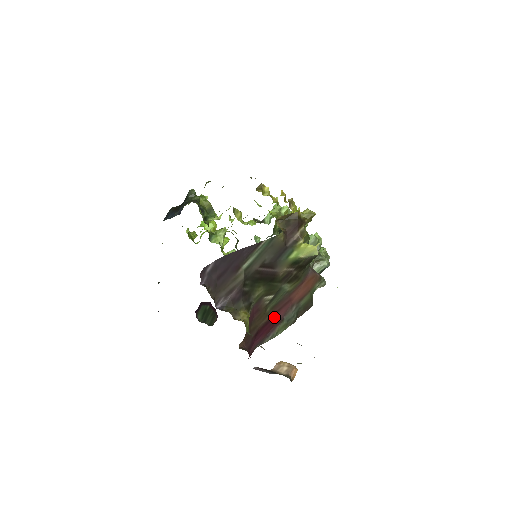
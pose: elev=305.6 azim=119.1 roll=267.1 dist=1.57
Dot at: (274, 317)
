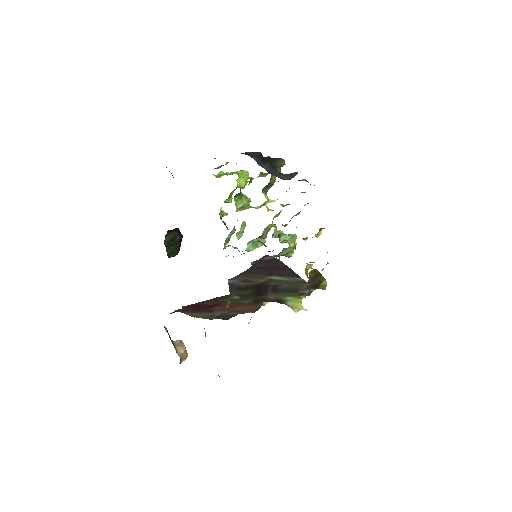
Dot at: (213, 306)
